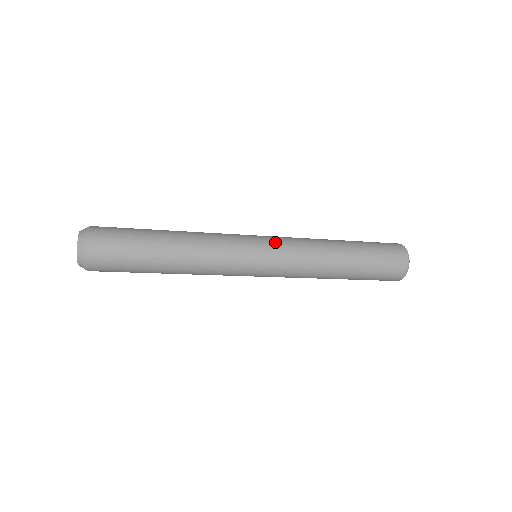
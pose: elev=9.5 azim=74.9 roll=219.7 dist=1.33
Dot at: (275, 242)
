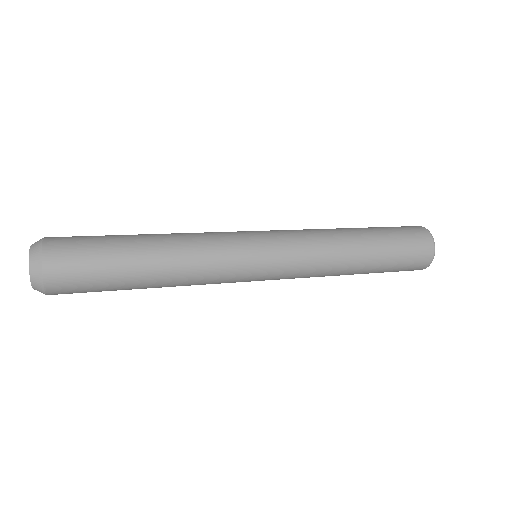
Dot at: (278, 235)
